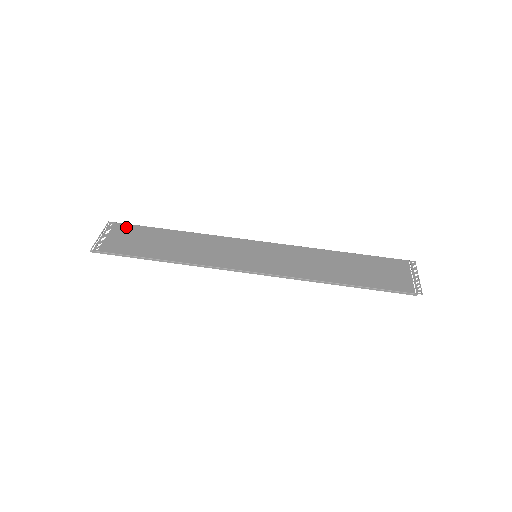
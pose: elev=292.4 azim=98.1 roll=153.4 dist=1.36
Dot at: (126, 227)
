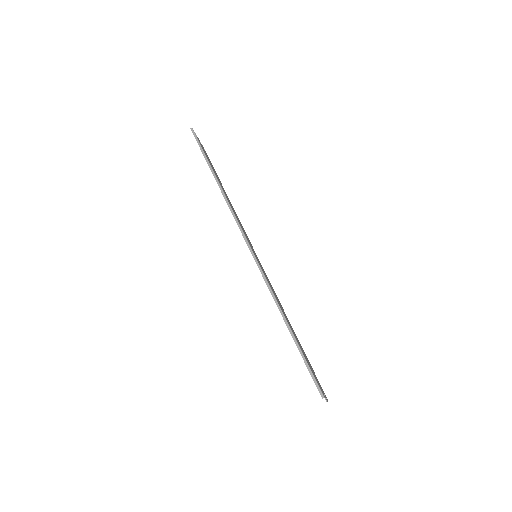
Dot at: occluded
